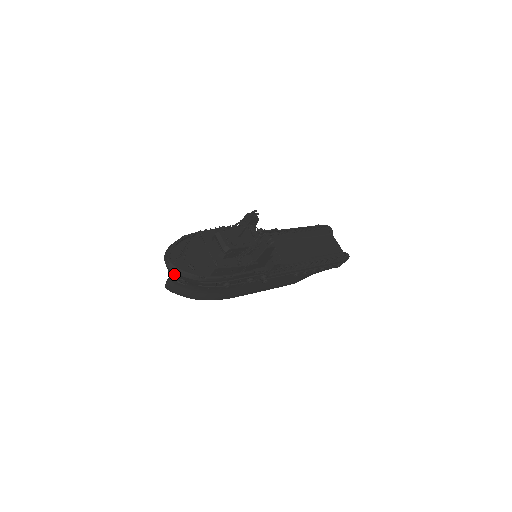
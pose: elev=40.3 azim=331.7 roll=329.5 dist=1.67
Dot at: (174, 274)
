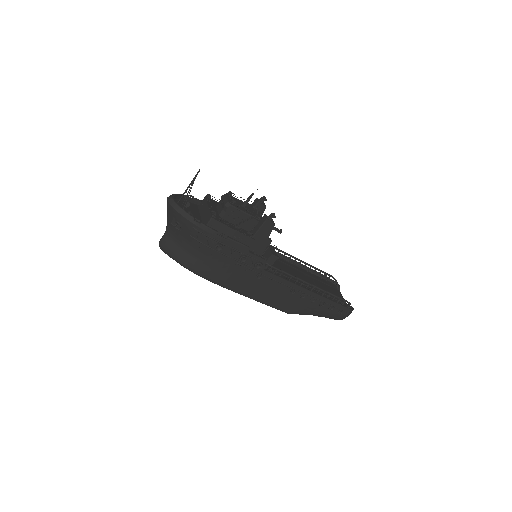
Dot at: (172, 213)
